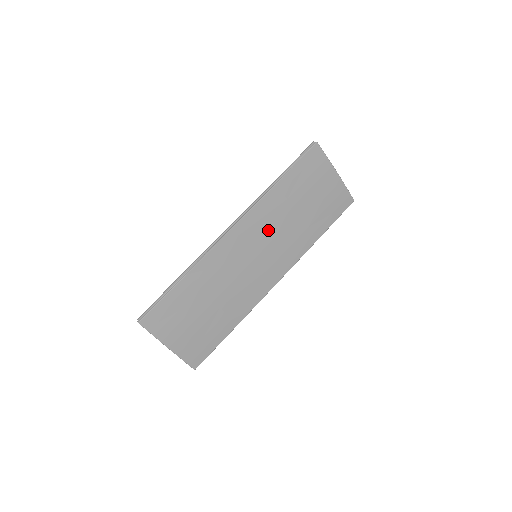
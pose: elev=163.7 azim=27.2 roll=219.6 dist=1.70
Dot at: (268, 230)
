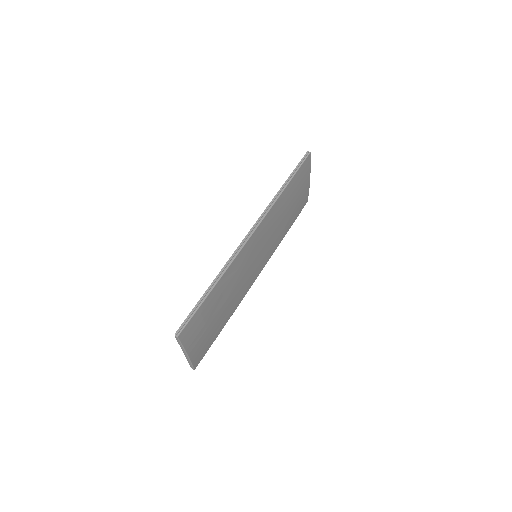
Dot at: (268, 232)
